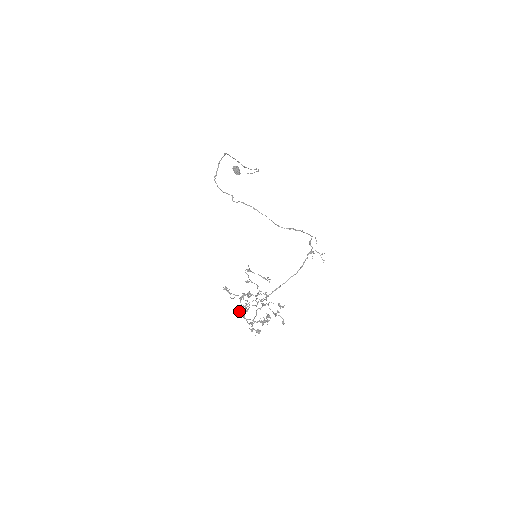
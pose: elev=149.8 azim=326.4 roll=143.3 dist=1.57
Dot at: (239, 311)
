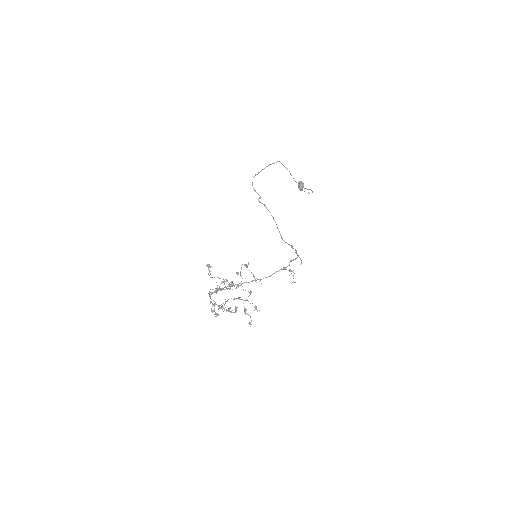
Dot at: occluded
